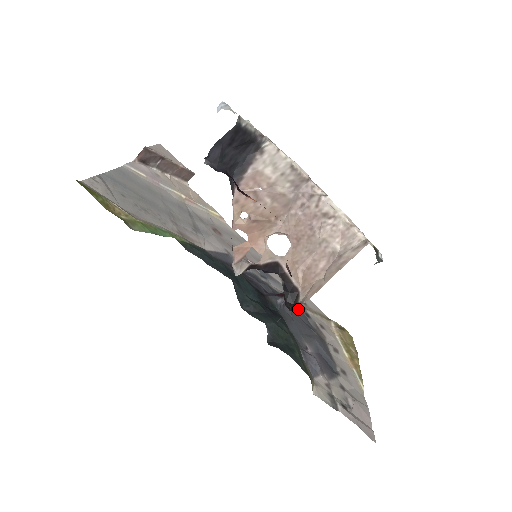
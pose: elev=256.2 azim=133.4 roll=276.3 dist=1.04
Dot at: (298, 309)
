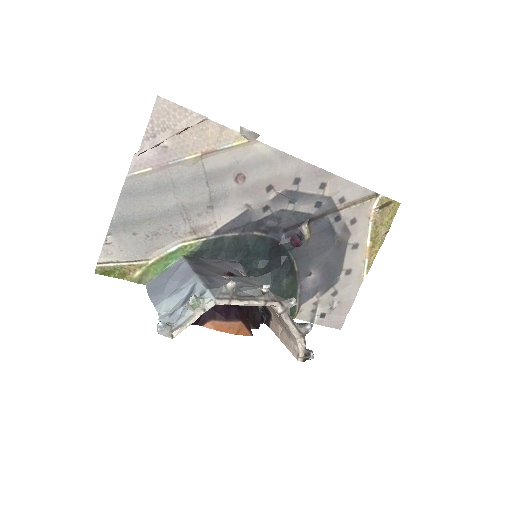
Dot at: (325, 222)
